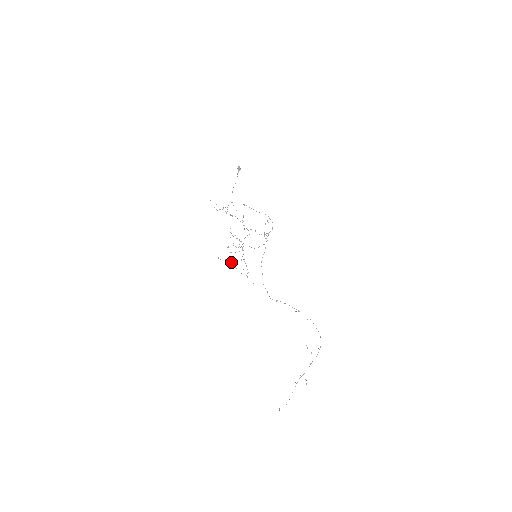
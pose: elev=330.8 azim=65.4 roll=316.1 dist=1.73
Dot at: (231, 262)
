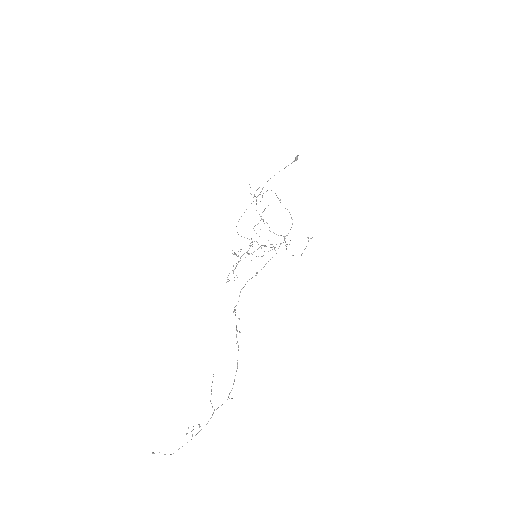
Dot at: occluded
